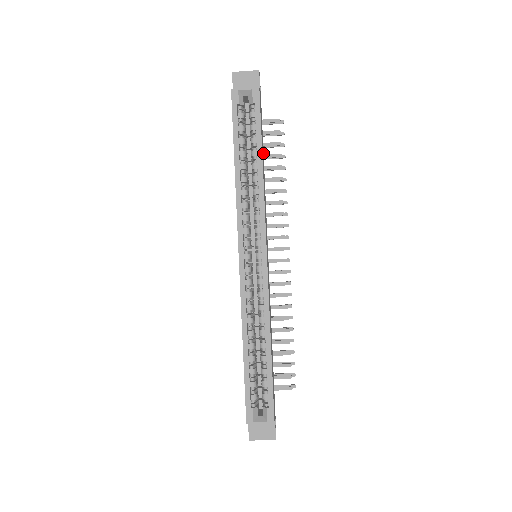
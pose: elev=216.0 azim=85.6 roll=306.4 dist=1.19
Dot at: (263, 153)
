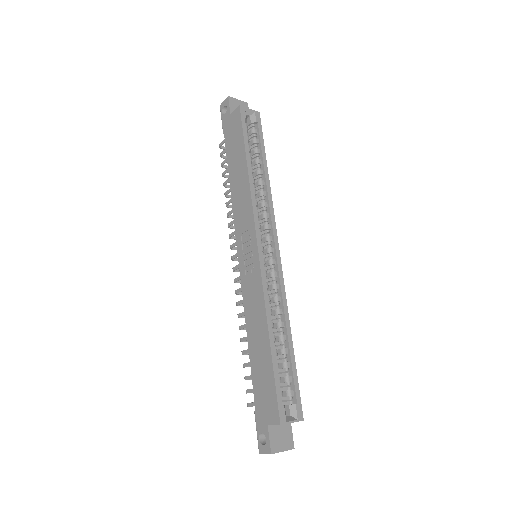
Dot at: occluded
